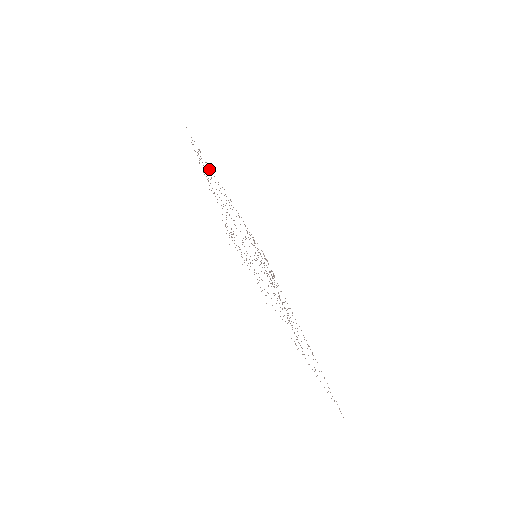
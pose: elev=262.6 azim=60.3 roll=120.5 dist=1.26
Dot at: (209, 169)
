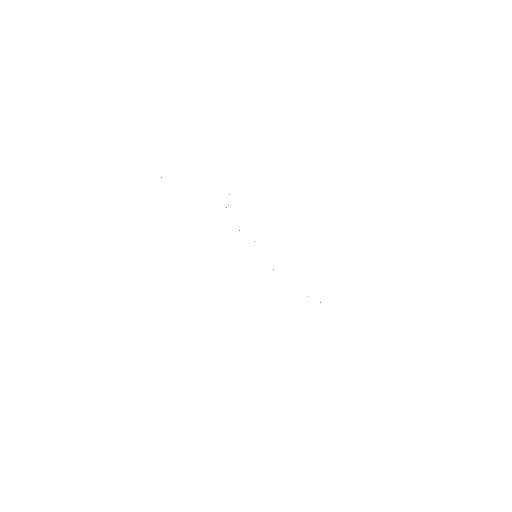
Dot at: occluded
